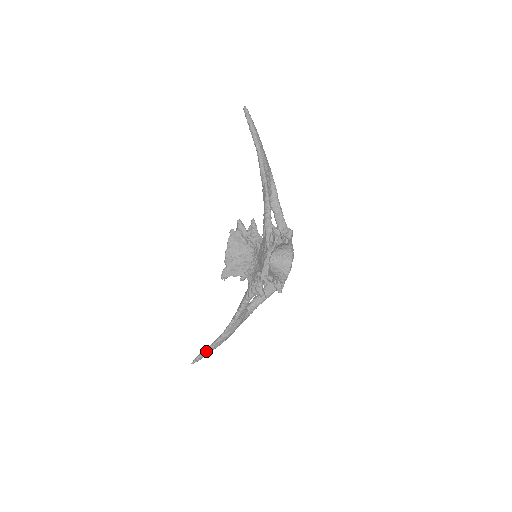
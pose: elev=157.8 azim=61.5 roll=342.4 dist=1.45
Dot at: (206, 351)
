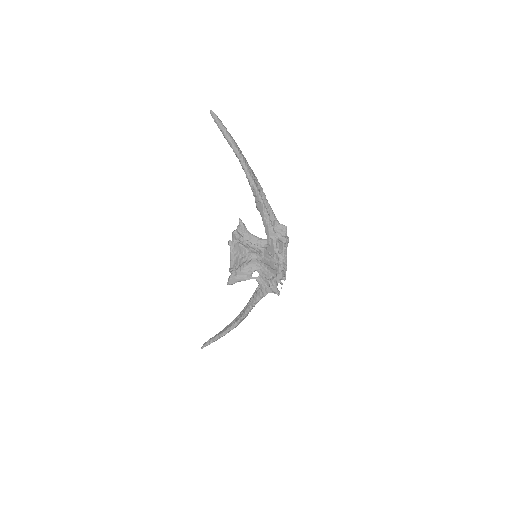
Dot at: (218, 338)
